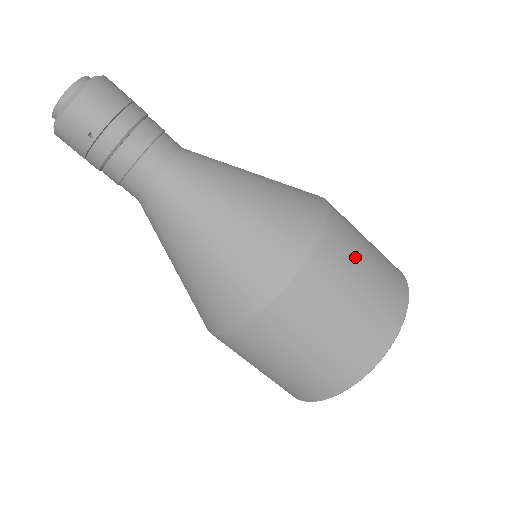
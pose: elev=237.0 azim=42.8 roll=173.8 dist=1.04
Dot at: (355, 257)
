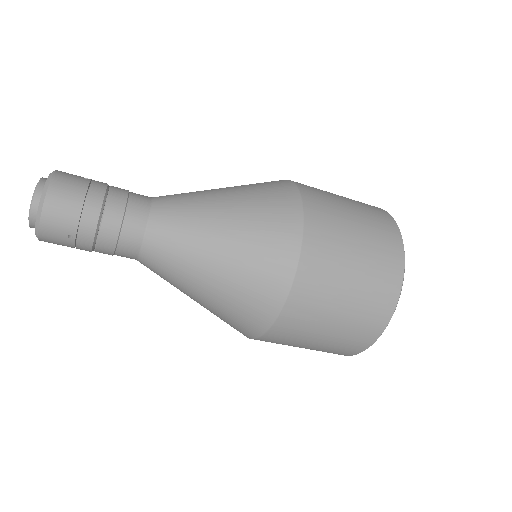
Dot at: (341, 242)
